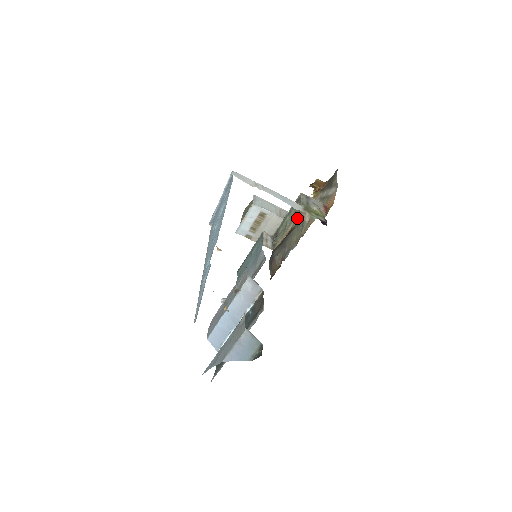
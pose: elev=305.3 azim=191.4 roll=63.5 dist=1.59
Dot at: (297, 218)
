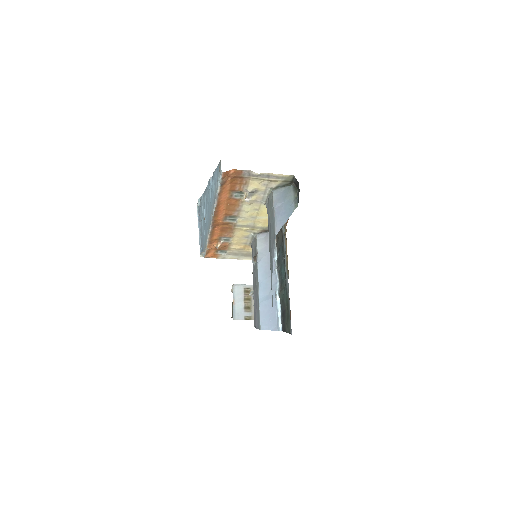
Dot at: occluded
